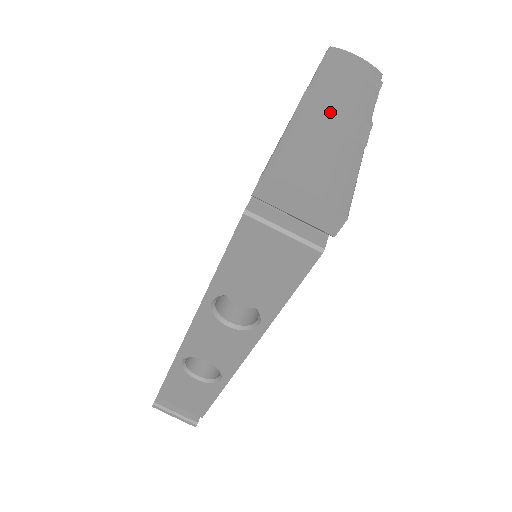
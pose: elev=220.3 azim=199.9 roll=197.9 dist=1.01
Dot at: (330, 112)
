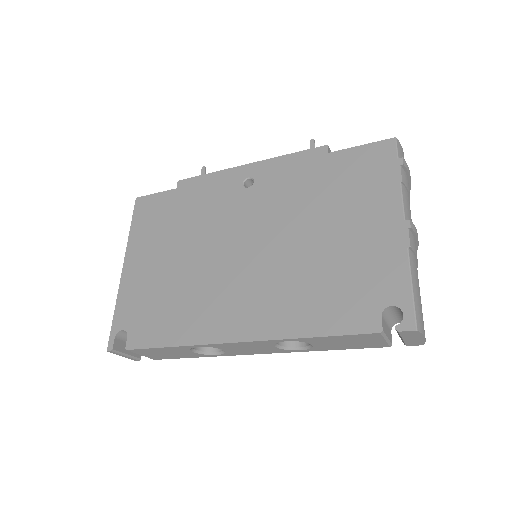
Dot at: (415, 246)
